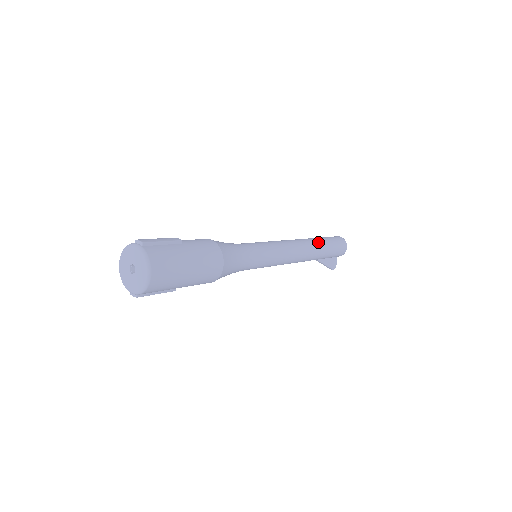
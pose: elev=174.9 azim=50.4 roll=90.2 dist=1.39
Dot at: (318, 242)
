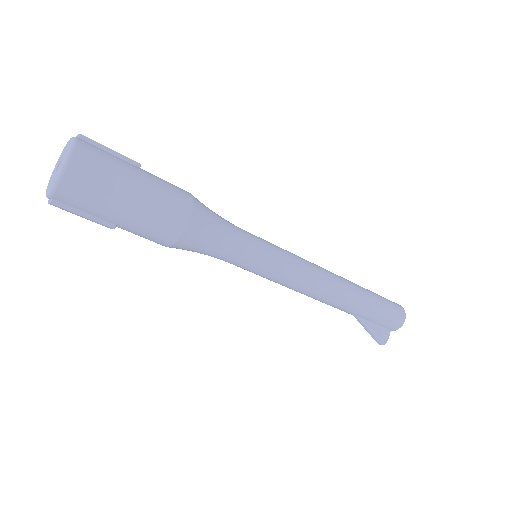
Dot at: (358, 286)
